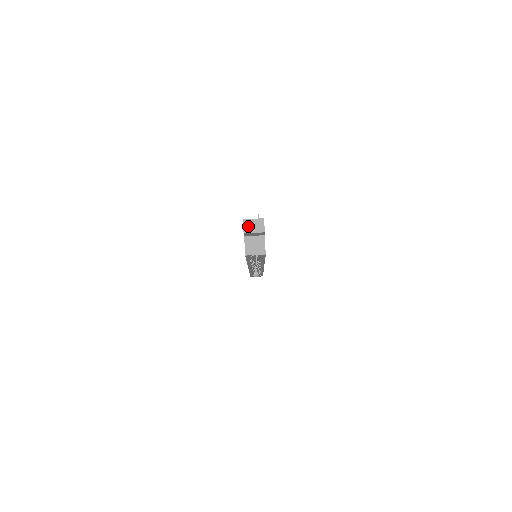
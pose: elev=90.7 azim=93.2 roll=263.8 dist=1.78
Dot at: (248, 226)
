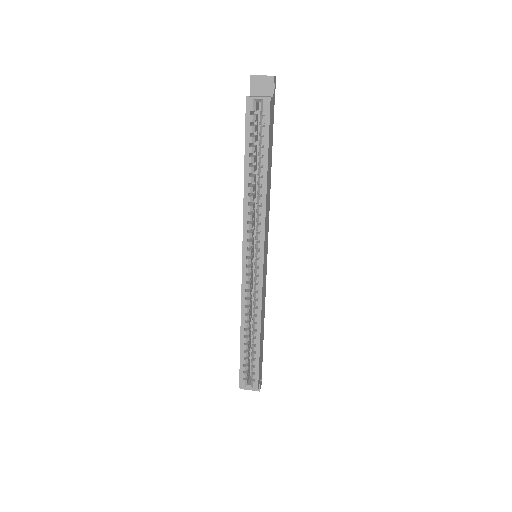
Dot at: (257, 75)
